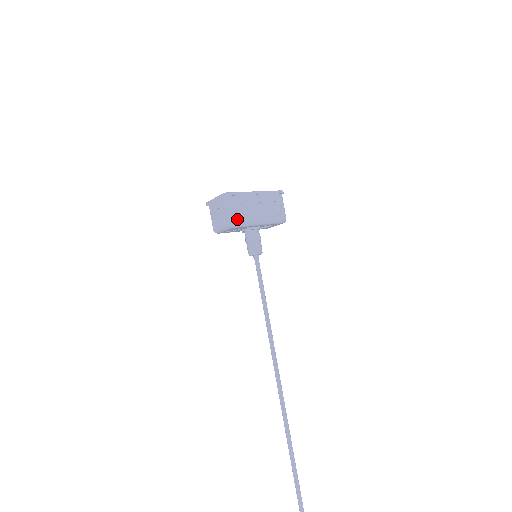
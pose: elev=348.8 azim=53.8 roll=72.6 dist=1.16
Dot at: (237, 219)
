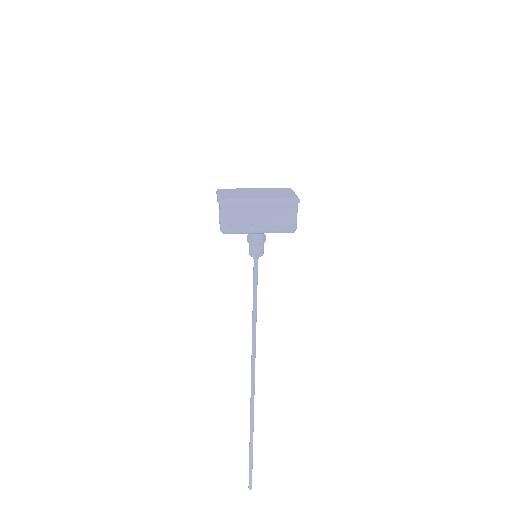
Dot at: (229, 228)
